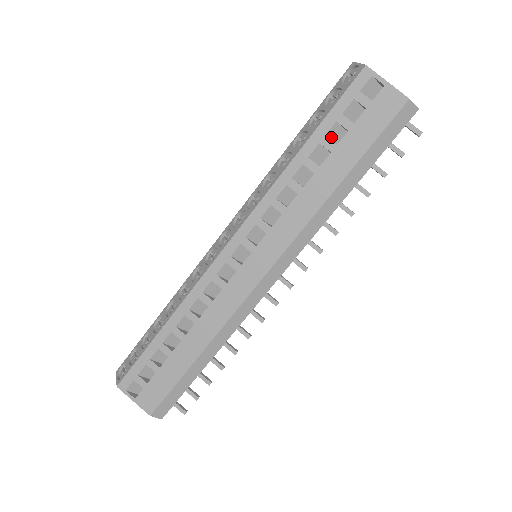
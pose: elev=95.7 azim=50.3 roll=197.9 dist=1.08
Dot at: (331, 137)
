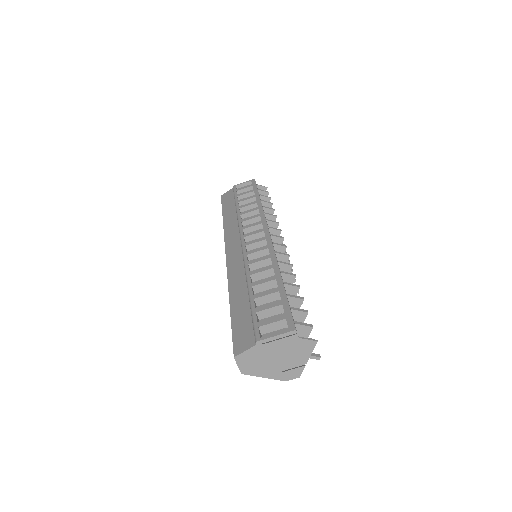
Dot at: occluded
